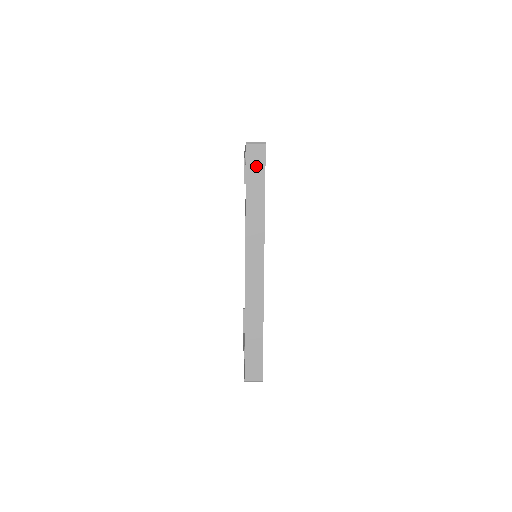
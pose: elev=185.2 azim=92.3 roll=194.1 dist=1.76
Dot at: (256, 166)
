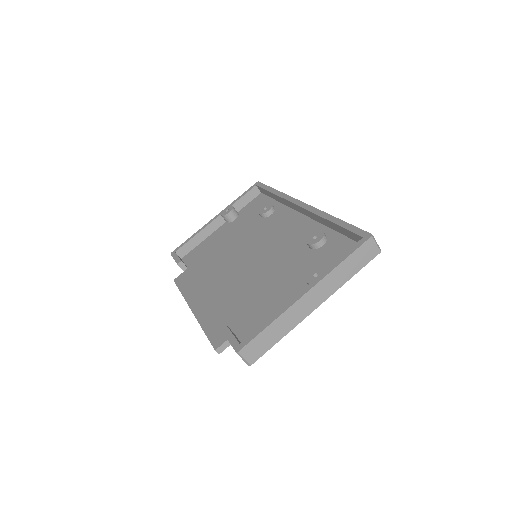
Dot at: occluded
